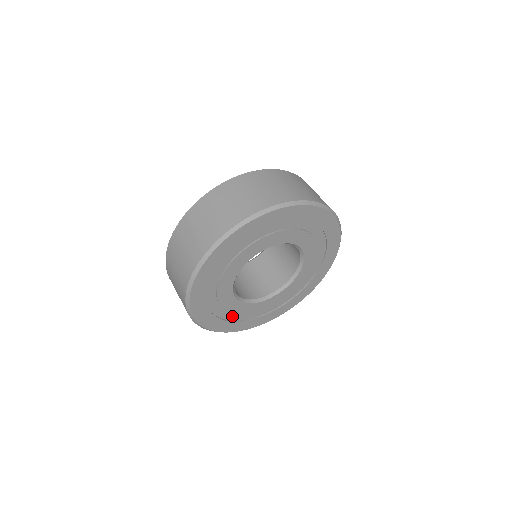
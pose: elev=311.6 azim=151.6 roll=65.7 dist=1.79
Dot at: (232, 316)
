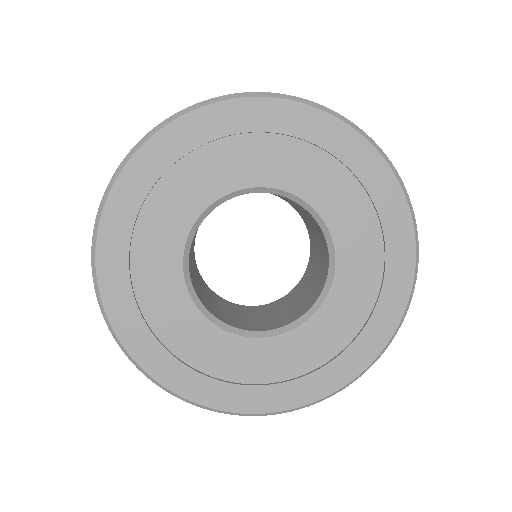
Dot at: (142, 275)
